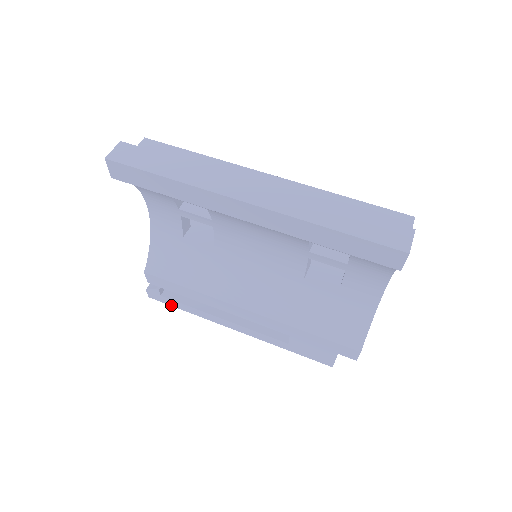
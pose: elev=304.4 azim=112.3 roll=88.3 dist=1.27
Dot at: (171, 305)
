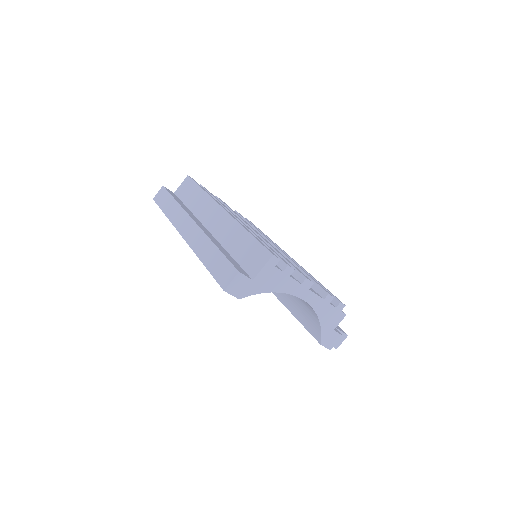
Dot at: occluded
